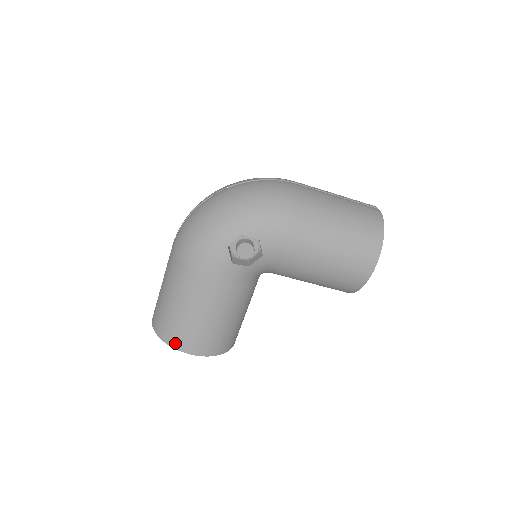
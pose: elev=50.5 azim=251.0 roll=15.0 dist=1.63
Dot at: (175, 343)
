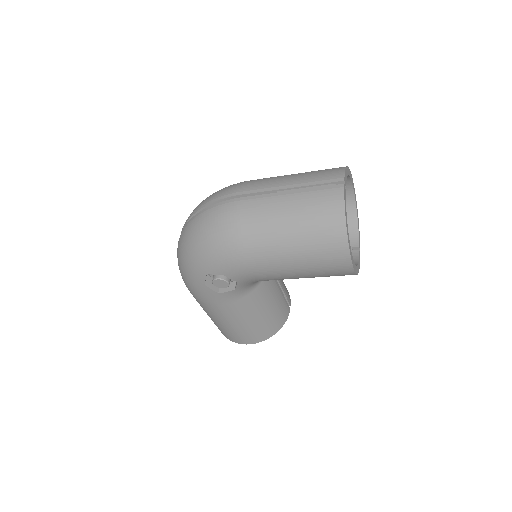
Dot at: (230, 339)
